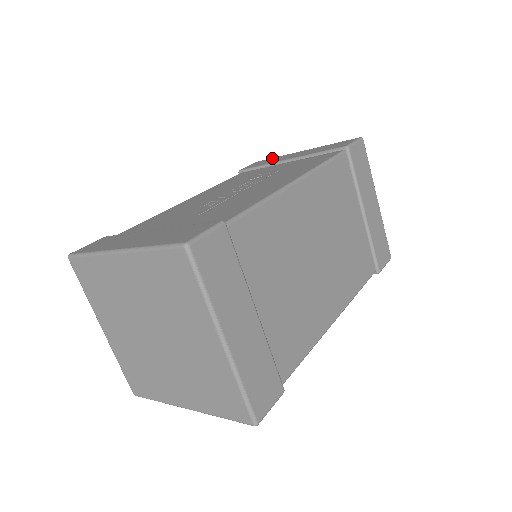
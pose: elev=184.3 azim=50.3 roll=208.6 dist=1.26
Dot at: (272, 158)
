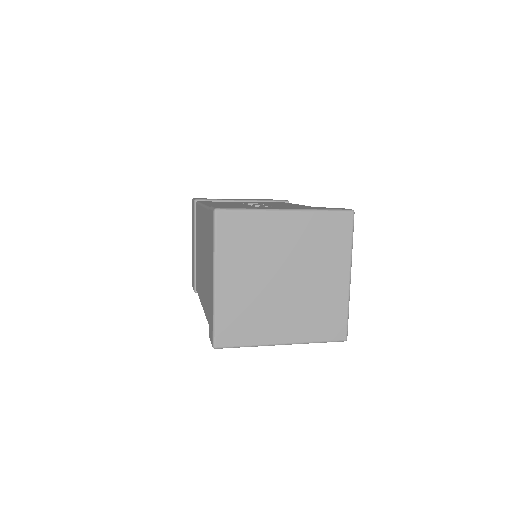
Dot at: occluded
